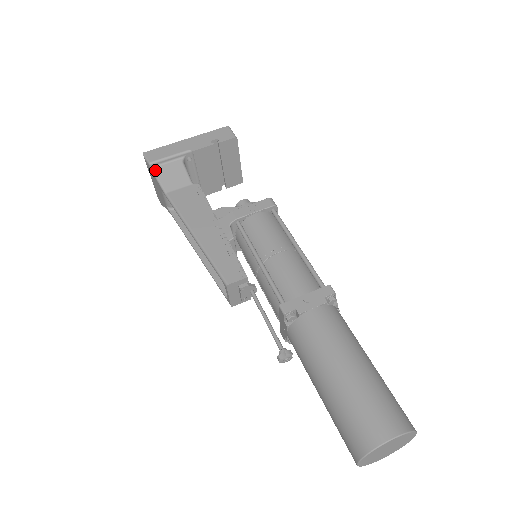
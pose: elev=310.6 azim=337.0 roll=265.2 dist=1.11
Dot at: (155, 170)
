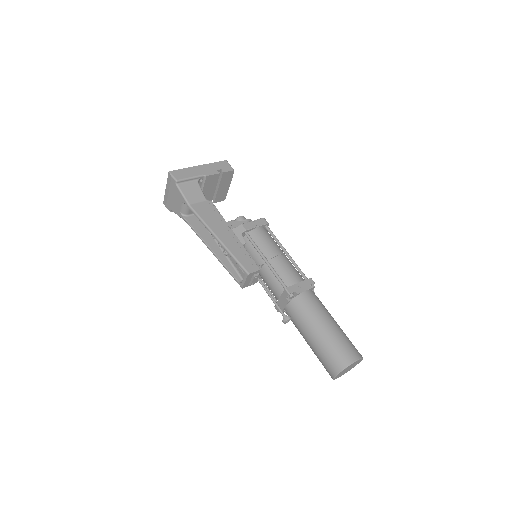
Dot at: (180, 186)
